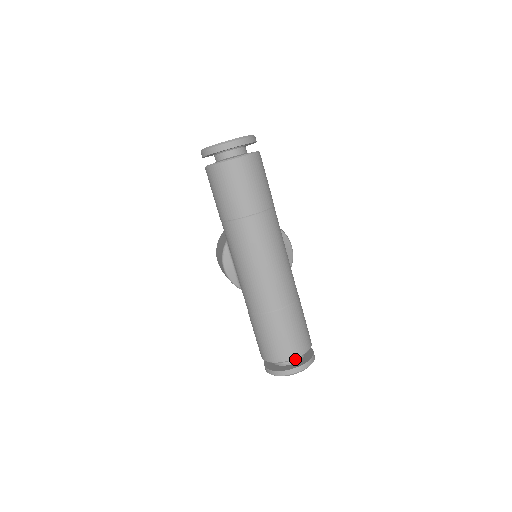
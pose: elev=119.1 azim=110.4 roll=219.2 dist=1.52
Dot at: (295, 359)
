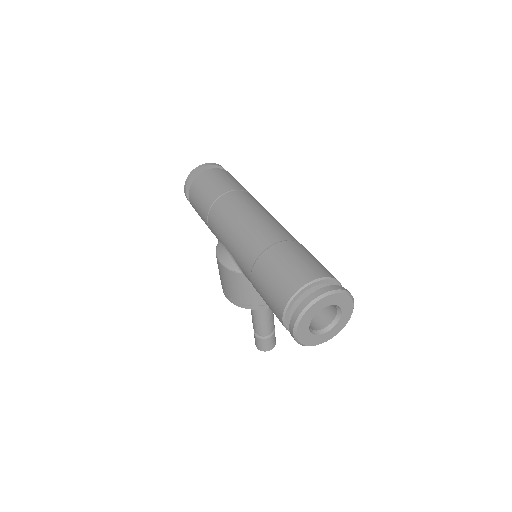
Dot at: occluded
